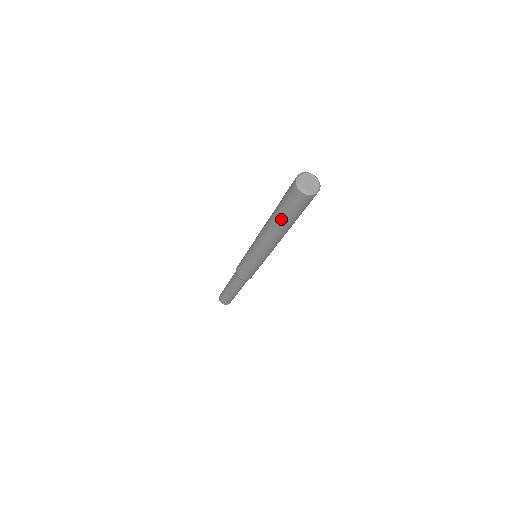
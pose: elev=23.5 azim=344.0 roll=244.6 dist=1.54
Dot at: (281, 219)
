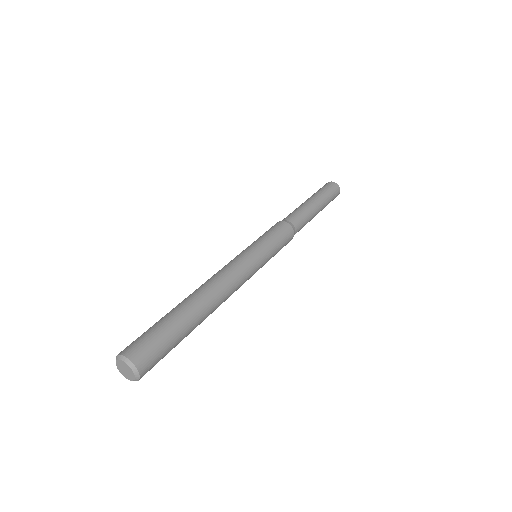
Dot at: occluded
